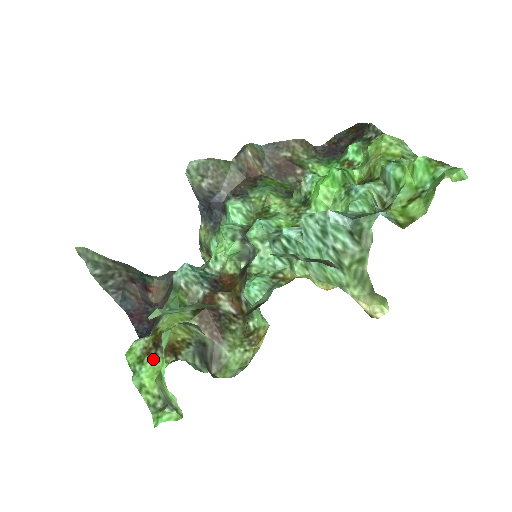
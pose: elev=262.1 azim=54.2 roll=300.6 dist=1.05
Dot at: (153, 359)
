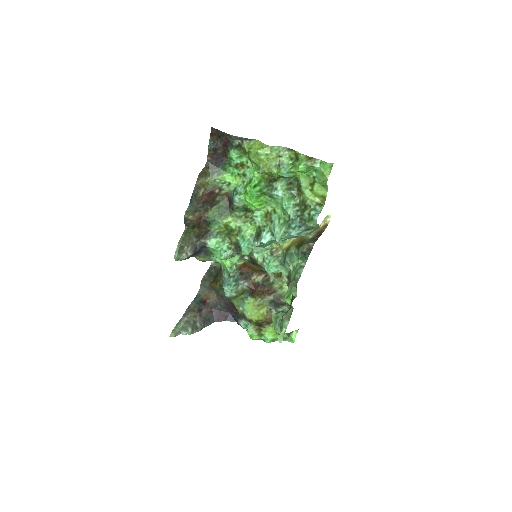
Dot at: (266, 330)
